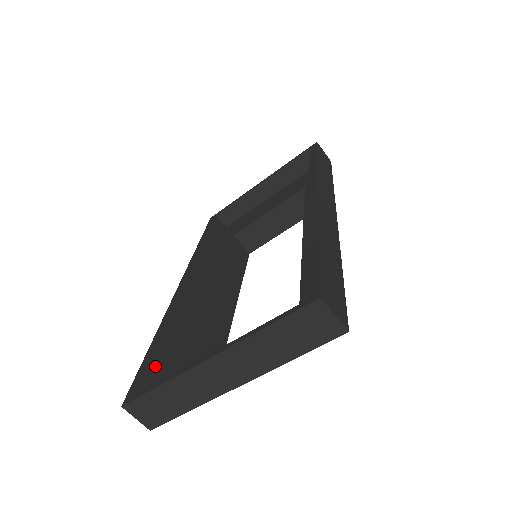
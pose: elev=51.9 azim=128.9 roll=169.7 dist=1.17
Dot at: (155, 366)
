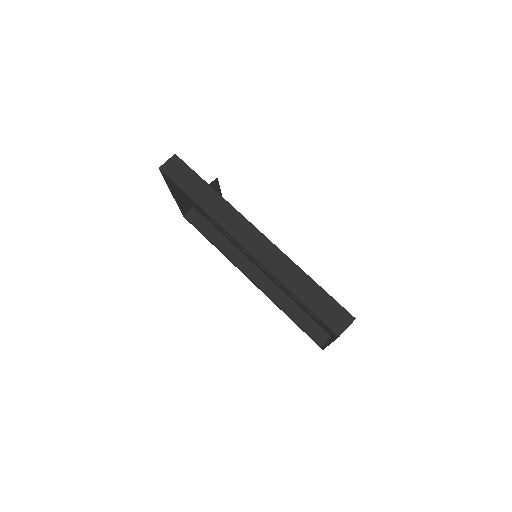
Dot at: (307, 327)
